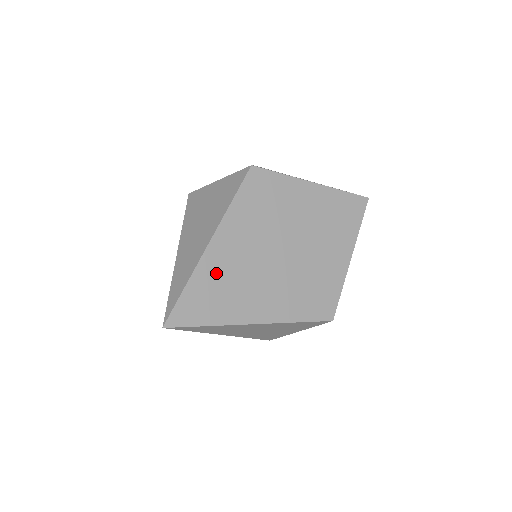
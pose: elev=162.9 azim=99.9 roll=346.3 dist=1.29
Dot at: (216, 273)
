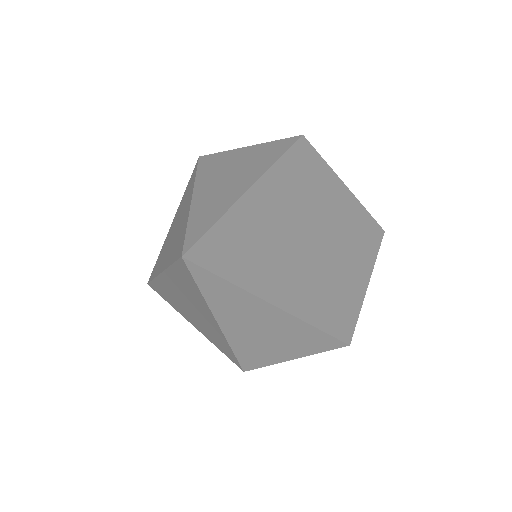
Dot at: (254, 223)
